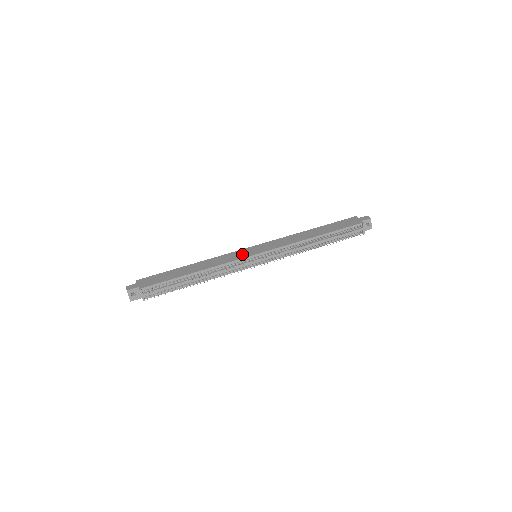
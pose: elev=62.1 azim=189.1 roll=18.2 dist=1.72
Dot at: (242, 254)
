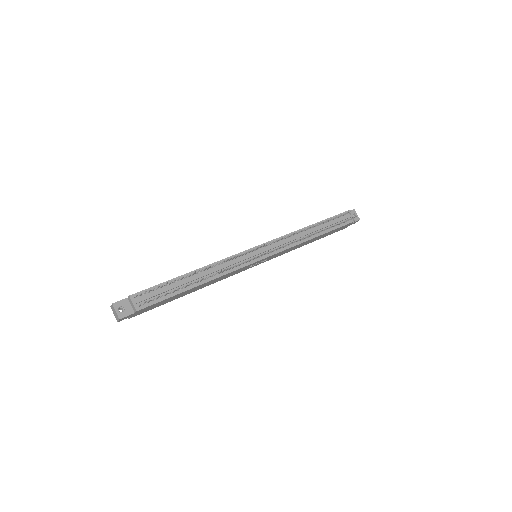
Dot at: occluded
